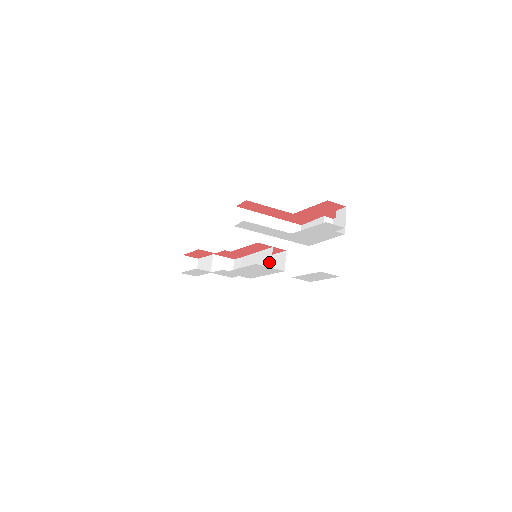
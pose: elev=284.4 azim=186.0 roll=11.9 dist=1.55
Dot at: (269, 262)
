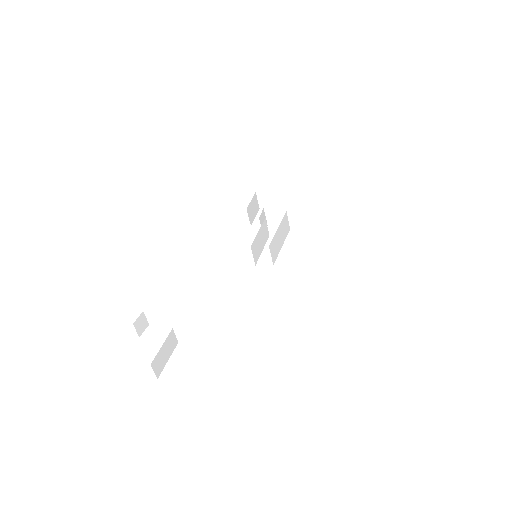
Dot at: (273, 257)
